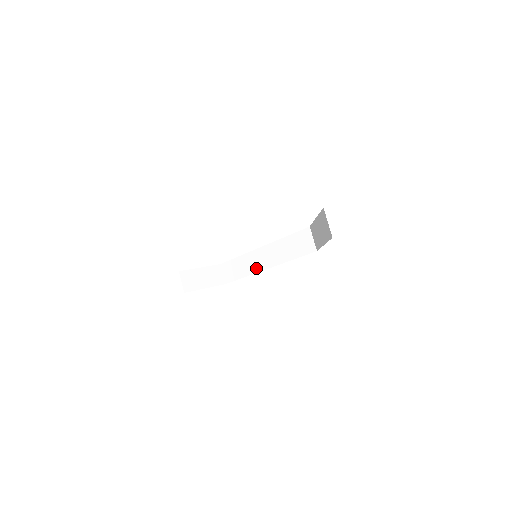
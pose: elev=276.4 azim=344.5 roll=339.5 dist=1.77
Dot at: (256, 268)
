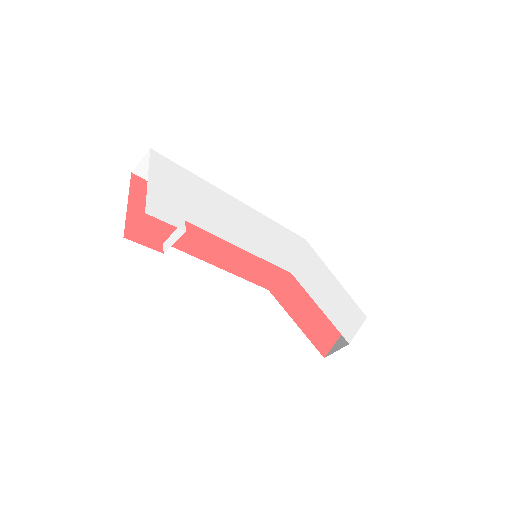
Dot at: occluded
